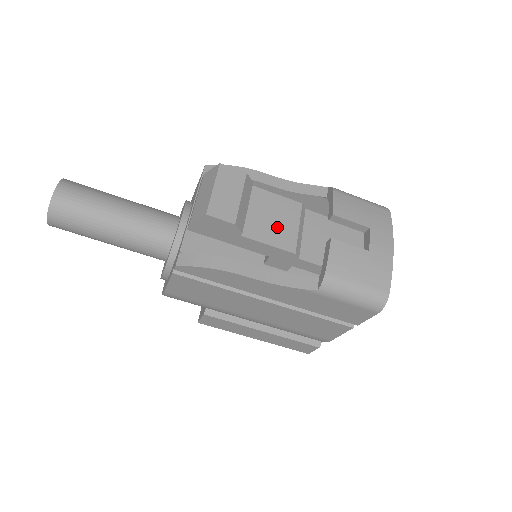
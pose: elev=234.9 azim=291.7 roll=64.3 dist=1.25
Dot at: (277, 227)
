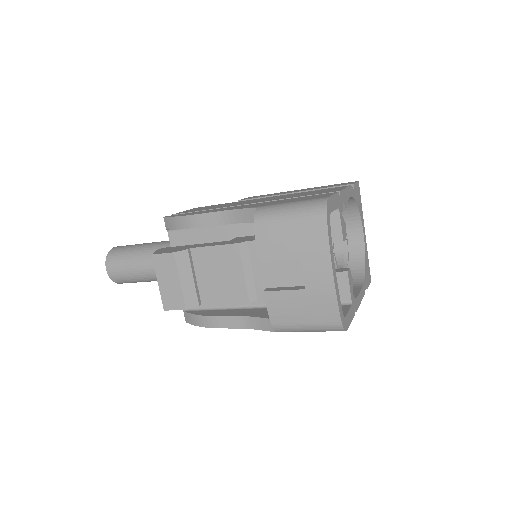
Dot at: (225, 282)
